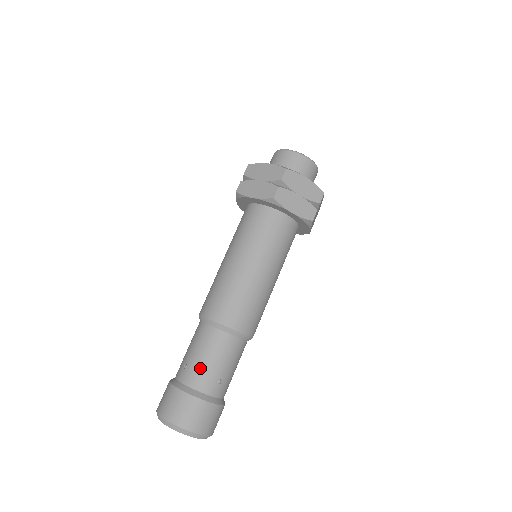
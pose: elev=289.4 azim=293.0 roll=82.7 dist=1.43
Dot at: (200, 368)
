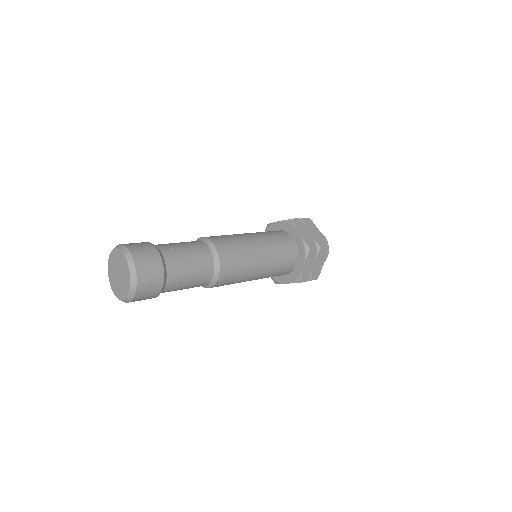
Dot at: (182, 263)
